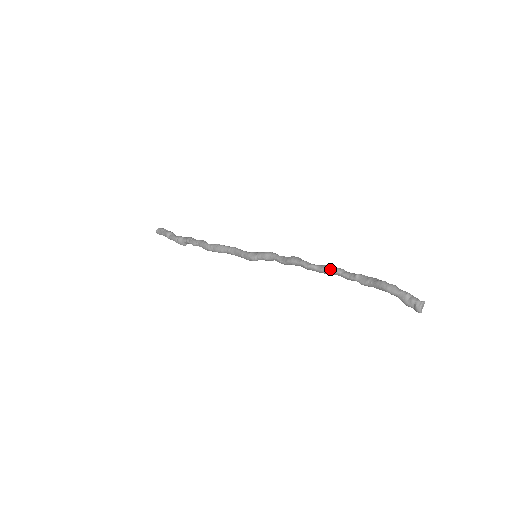
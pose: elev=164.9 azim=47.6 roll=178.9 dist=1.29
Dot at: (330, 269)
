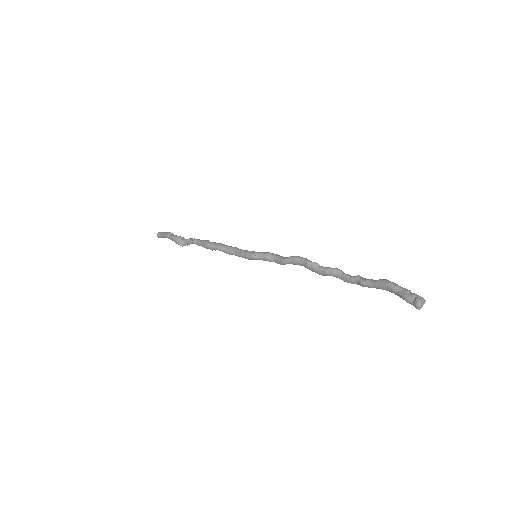
Dot at: (333, 268)
